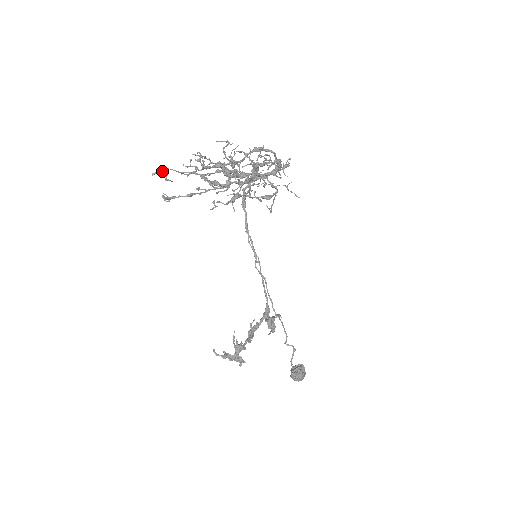
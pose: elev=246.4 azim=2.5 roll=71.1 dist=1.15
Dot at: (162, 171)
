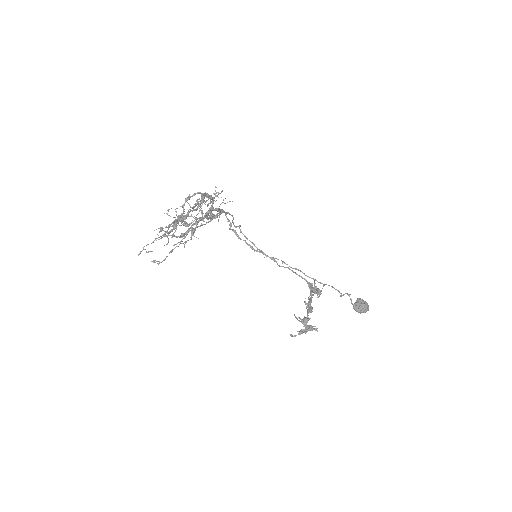
Dot at: (142, 250)
